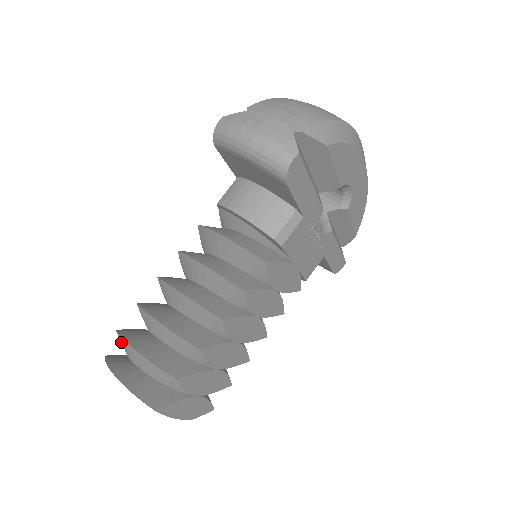
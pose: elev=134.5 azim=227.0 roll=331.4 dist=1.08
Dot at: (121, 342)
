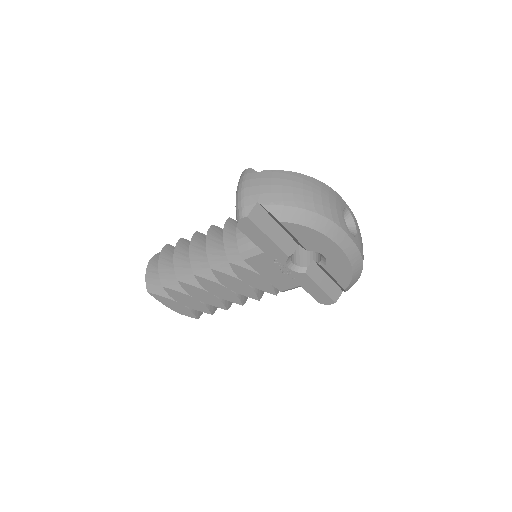
Dot at: occluded
